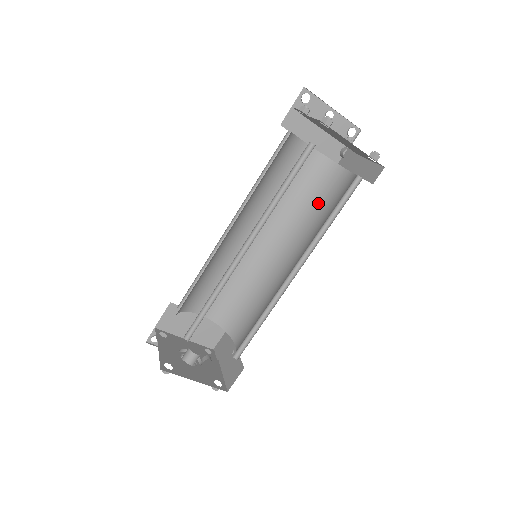
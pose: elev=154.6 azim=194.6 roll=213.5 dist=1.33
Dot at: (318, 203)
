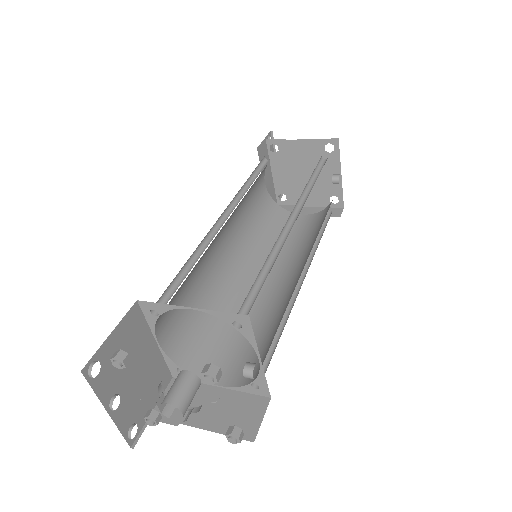
Dot at: (276, 234)
